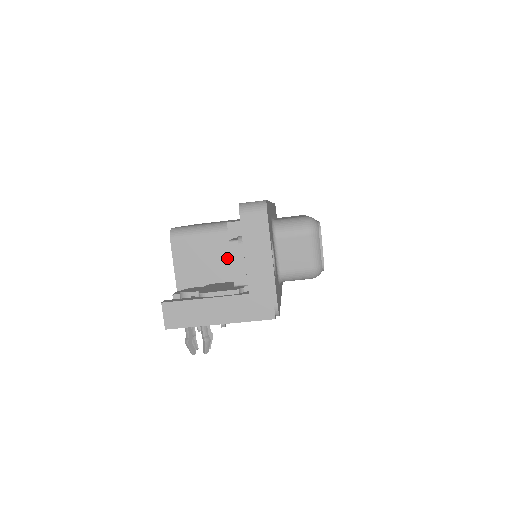
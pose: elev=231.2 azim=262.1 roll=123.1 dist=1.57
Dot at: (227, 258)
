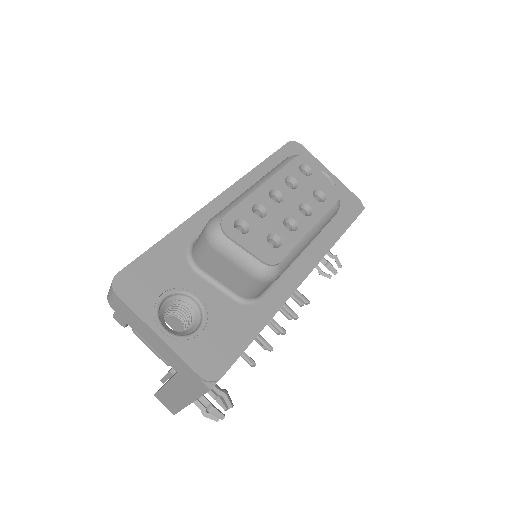
Dot at: occluded
